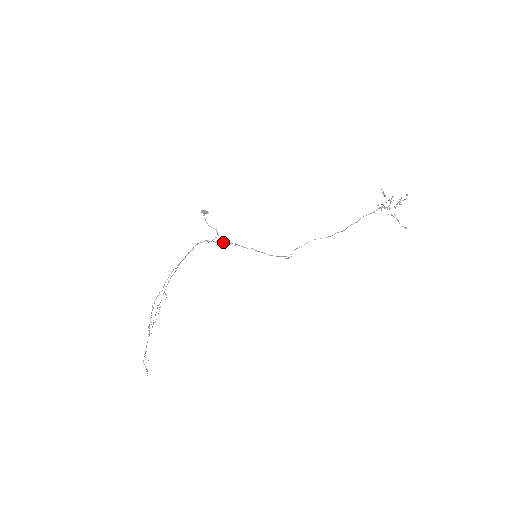
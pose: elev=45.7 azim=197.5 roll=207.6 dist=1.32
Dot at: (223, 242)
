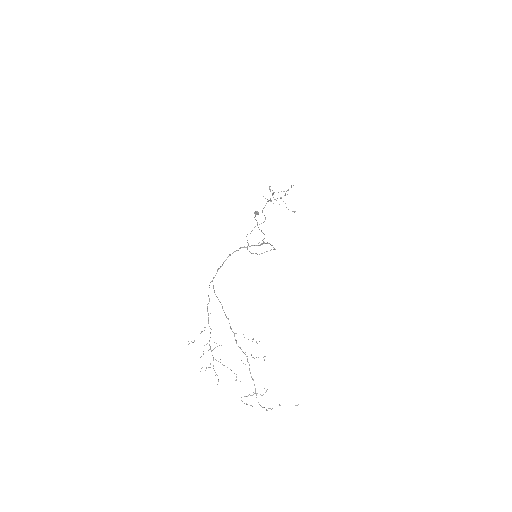
Dot at: (263, 243)
